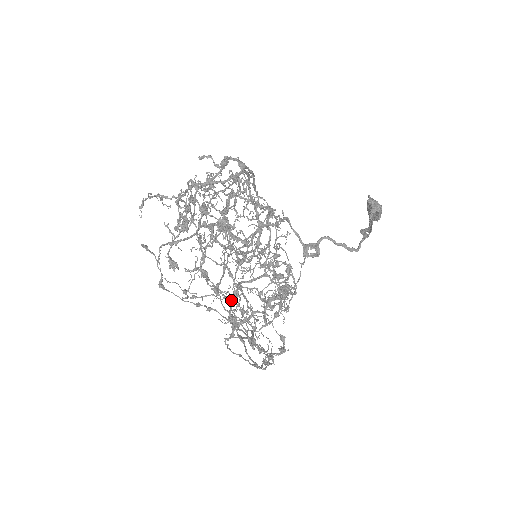
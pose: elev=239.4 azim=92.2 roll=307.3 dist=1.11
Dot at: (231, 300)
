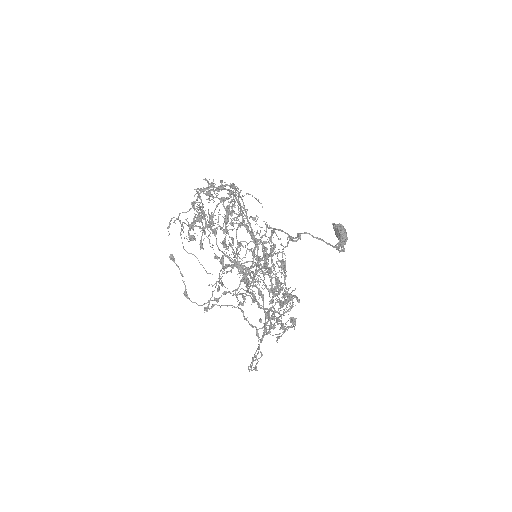
Dot at: (236, 250)
